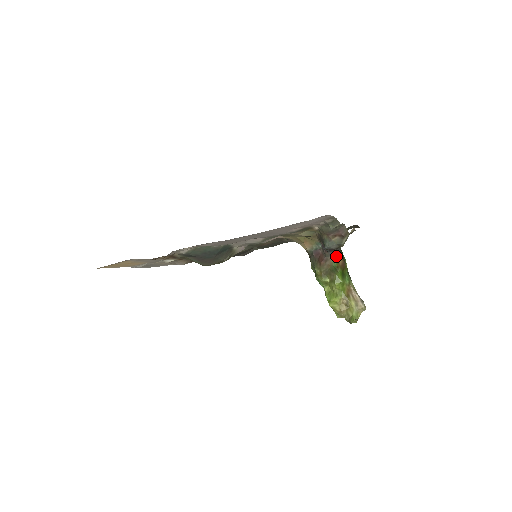
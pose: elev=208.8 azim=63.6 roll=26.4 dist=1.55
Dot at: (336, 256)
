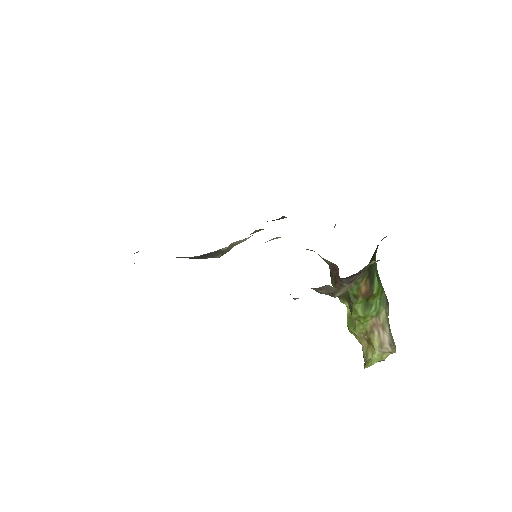
Dot at: (355, 282)
